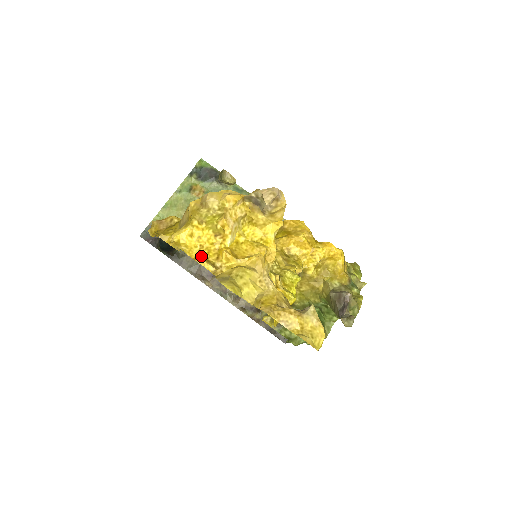
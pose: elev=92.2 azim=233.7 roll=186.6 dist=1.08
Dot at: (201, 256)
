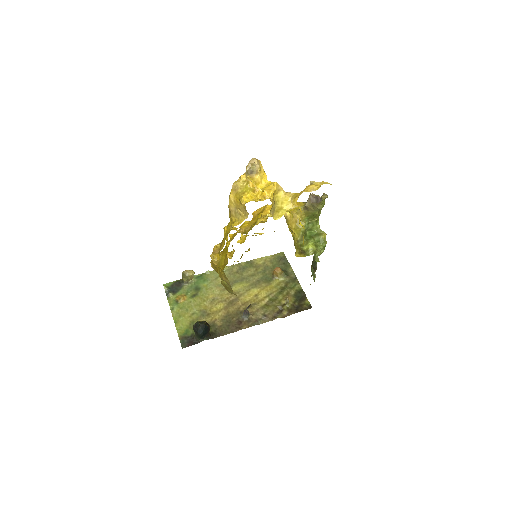
Dot at: (260, 200)
